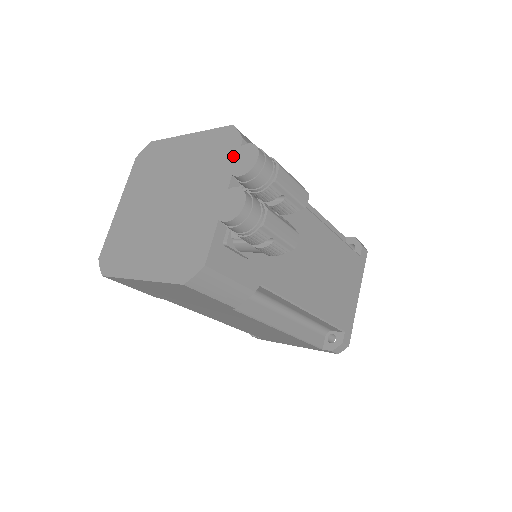
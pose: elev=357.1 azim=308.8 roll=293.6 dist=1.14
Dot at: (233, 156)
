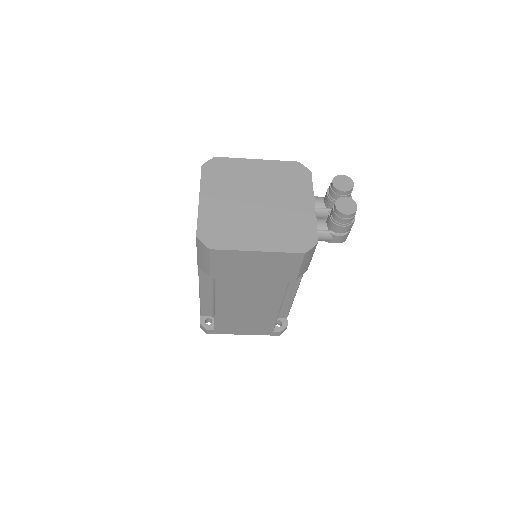
Dot at: (334, 180)
